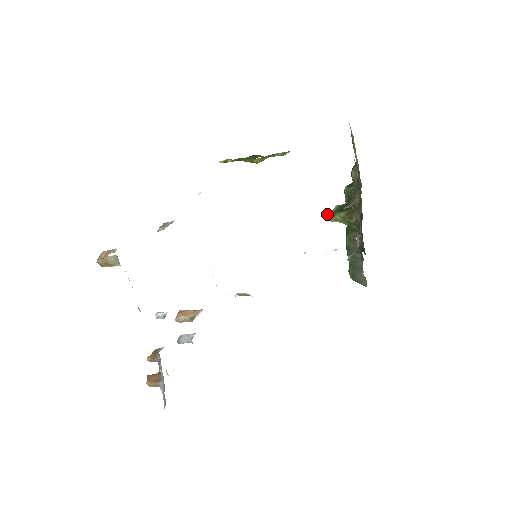
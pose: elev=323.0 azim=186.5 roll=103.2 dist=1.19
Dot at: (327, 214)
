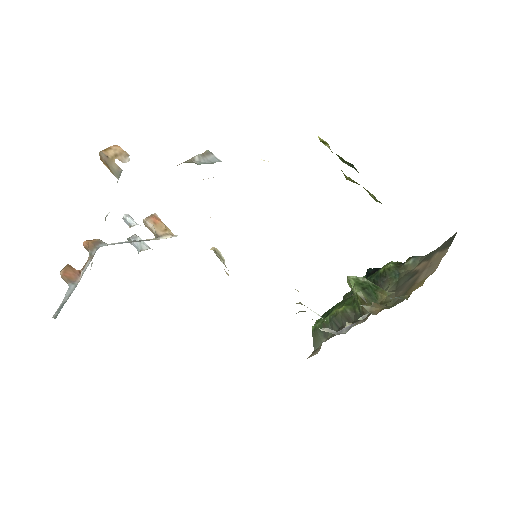
Dot at: occluded
